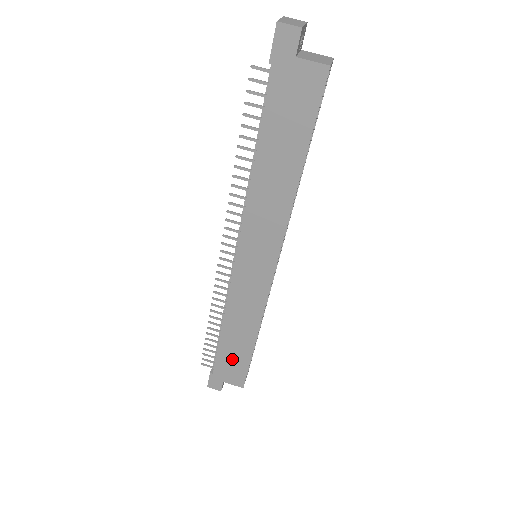
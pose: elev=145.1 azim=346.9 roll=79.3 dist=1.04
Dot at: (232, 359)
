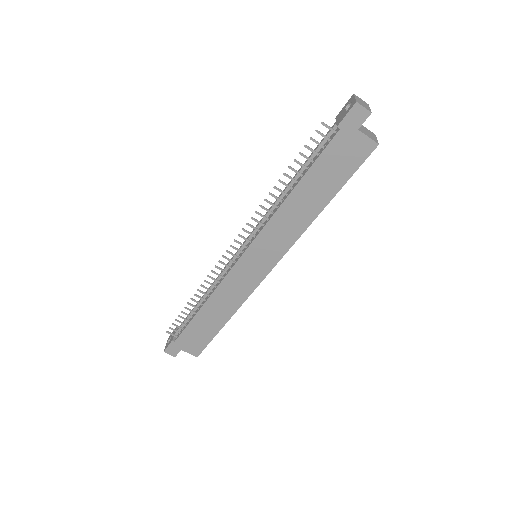
Dot at: (199, 332)
